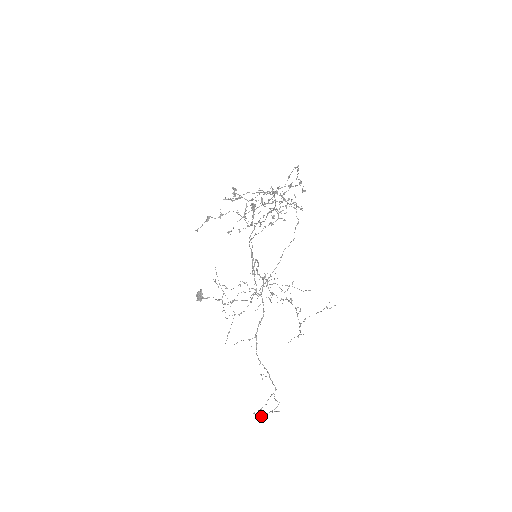
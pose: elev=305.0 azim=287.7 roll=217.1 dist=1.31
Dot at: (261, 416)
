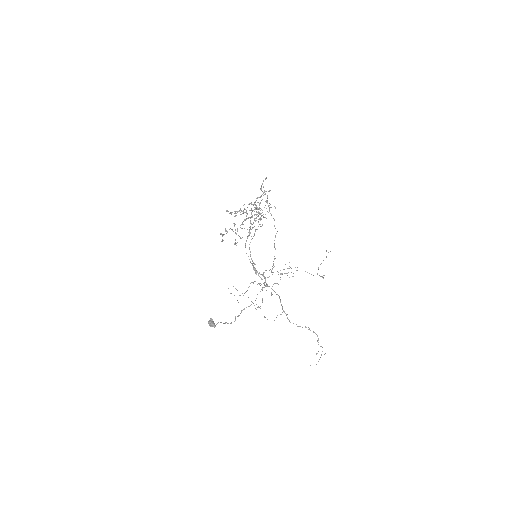
Dot at: occluded
